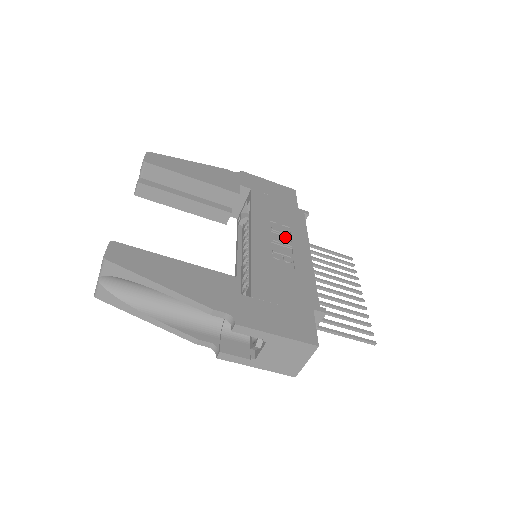
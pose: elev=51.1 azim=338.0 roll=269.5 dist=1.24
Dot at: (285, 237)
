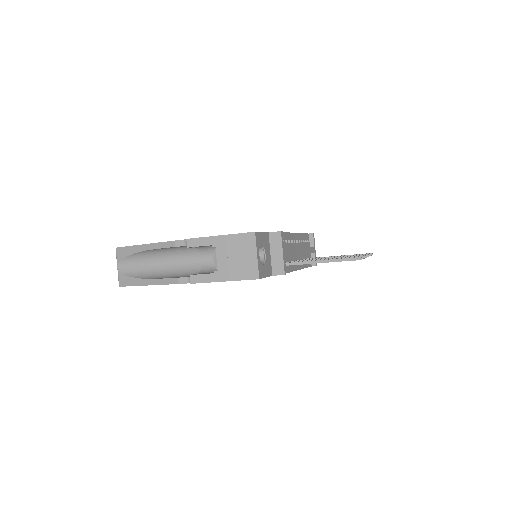
Dot at: occluded
